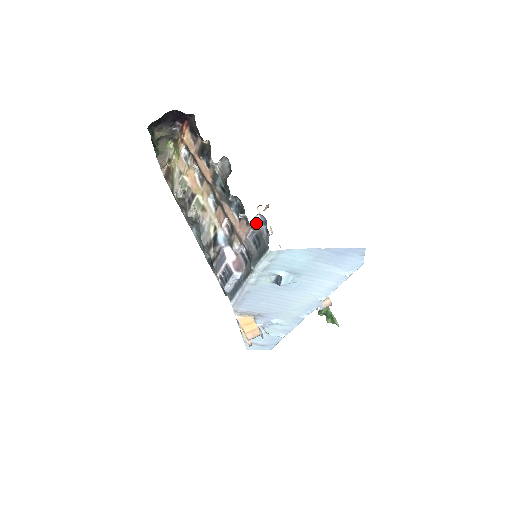
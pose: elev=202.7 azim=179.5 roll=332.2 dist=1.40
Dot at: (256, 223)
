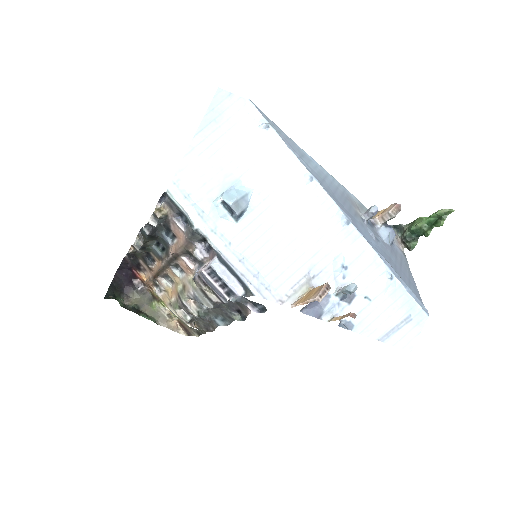
Dot at: (162, 208)
